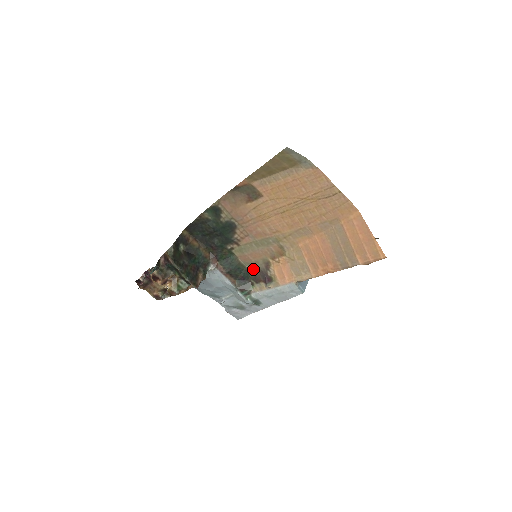
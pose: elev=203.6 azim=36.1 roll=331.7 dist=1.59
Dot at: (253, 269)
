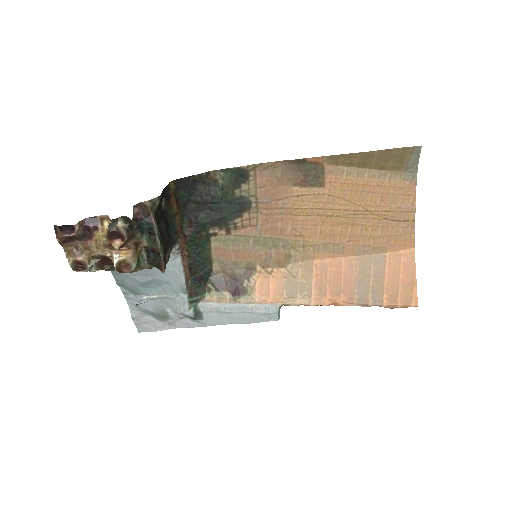
Dot at: (221, 271)
